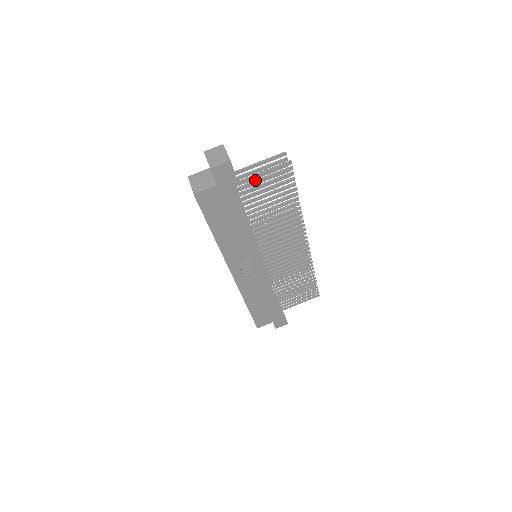
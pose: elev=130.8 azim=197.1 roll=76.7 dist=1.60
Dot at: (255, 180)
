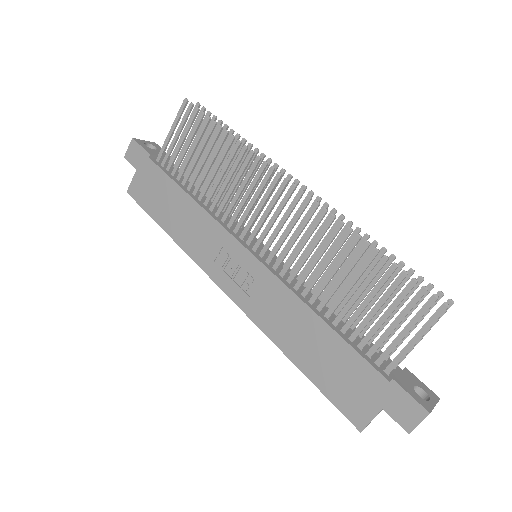
Dot at: (171, 145)
